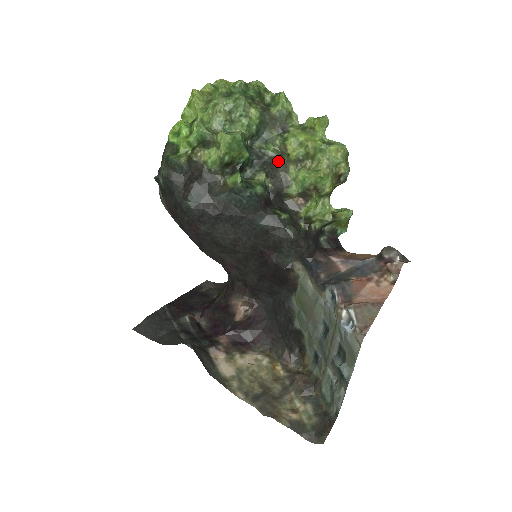
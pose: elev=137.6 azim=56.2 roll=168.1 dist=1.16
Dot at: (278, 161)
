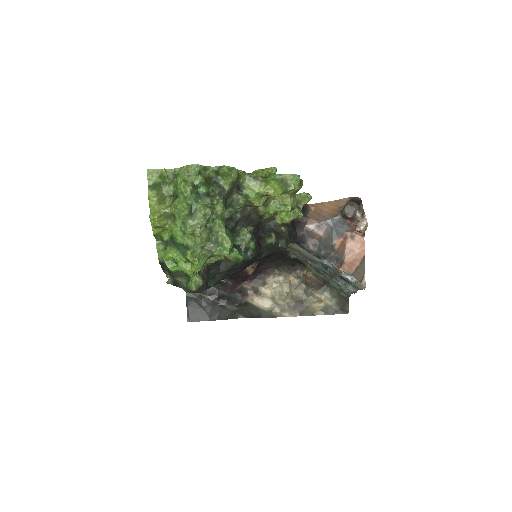
Dot at: (247, 209)
